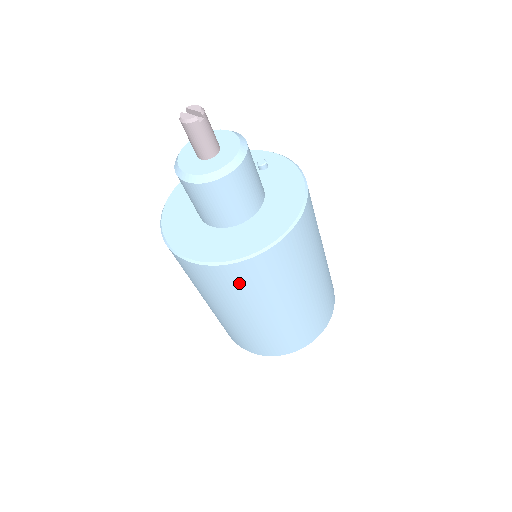
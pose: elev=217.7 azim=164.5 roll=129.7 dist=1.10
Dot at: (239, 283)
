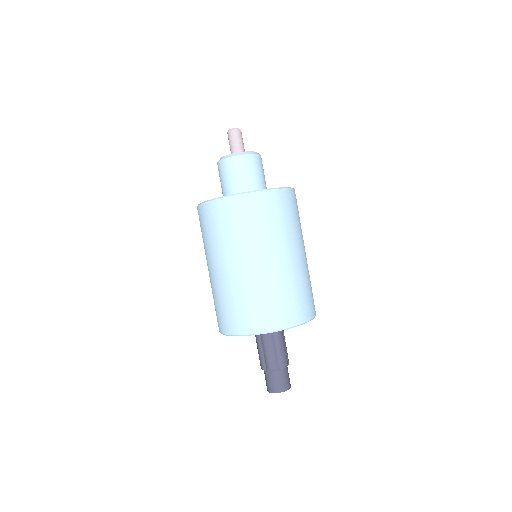
Dot at: (272, 212)
